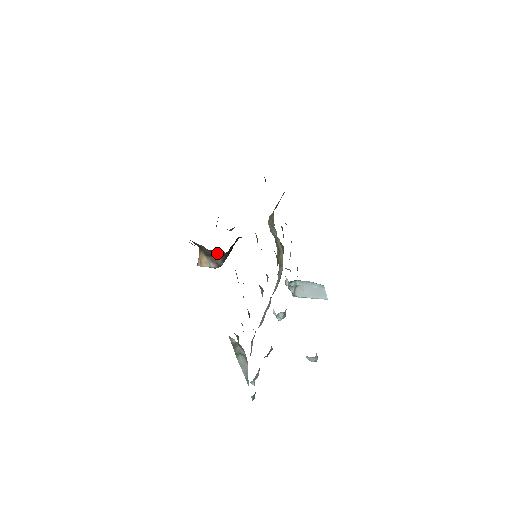
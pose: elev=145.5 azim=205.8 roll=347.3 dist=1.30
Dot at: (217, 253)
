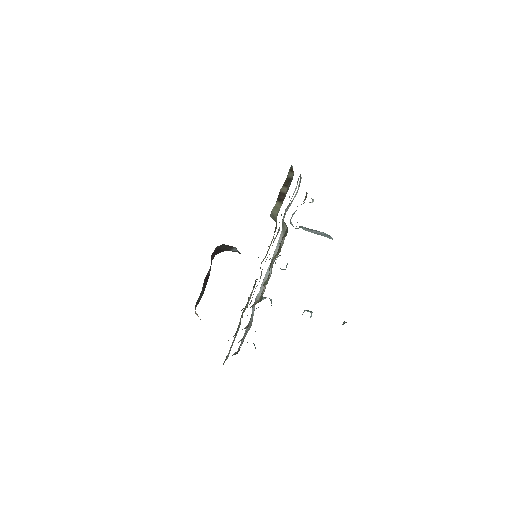
Dot at: occluded
